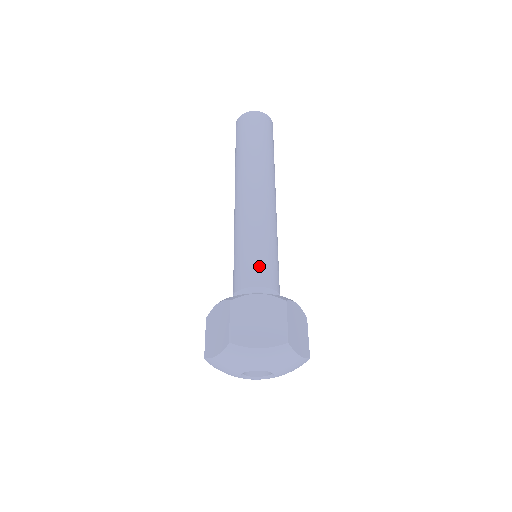
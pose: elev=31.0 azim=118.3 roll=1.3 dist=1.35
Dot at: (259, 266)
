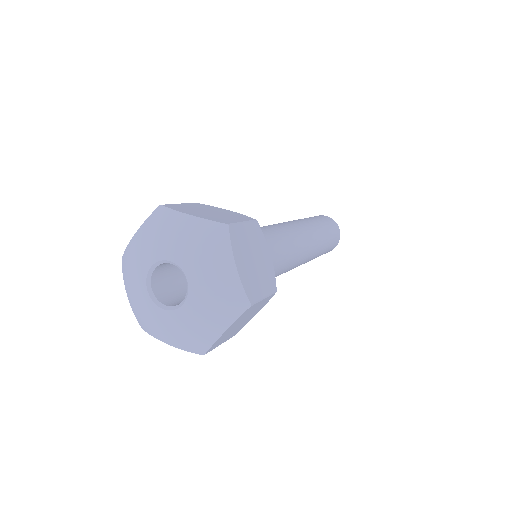
Dot at: occluded
